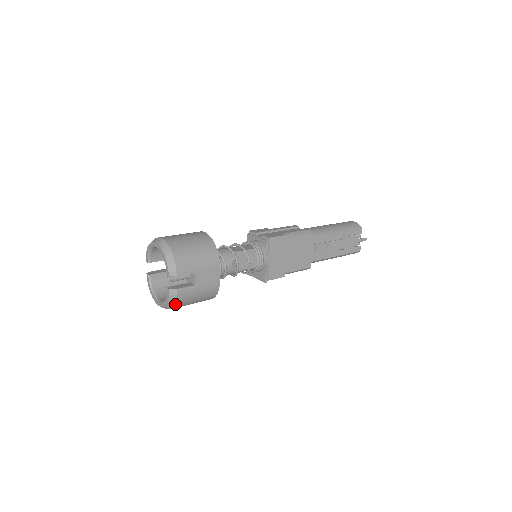
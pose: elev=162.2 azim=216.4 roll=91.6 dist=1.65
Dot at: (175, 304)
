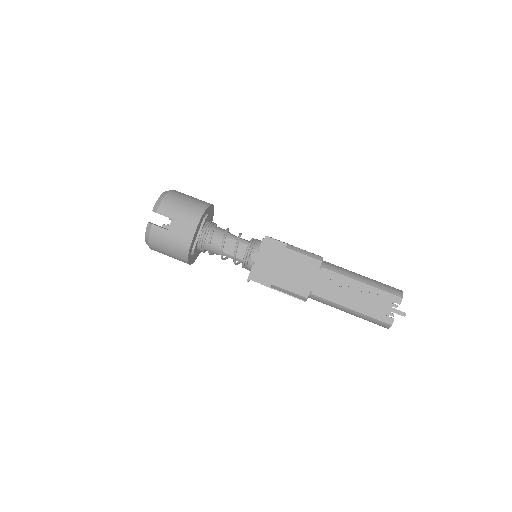
Dot at: (149, 240)
